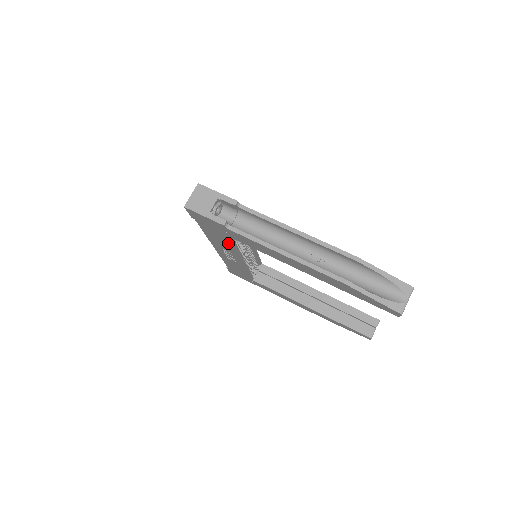
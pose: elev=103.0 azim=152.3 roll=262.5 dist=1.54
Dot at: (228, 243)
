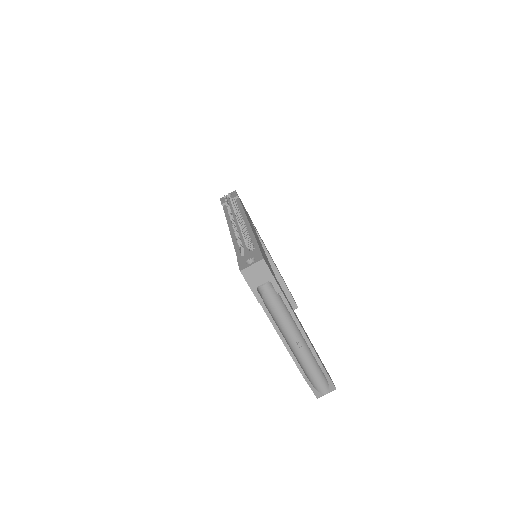
Dot at: occluded
